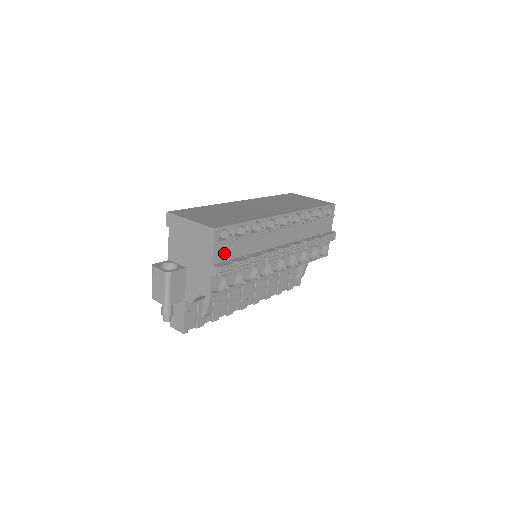
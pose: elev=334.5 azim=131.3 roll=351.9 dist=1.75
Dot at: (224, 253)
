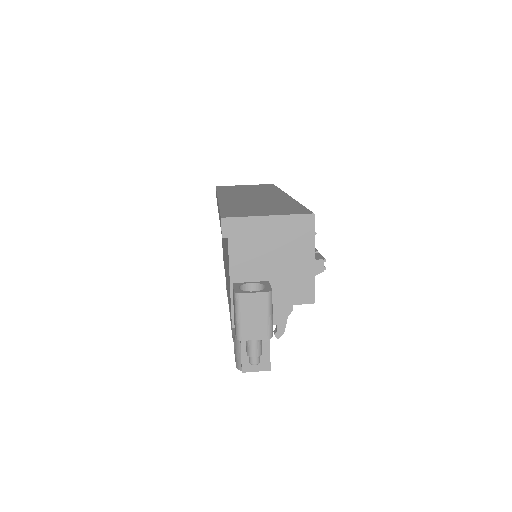
Dot at: occluded
